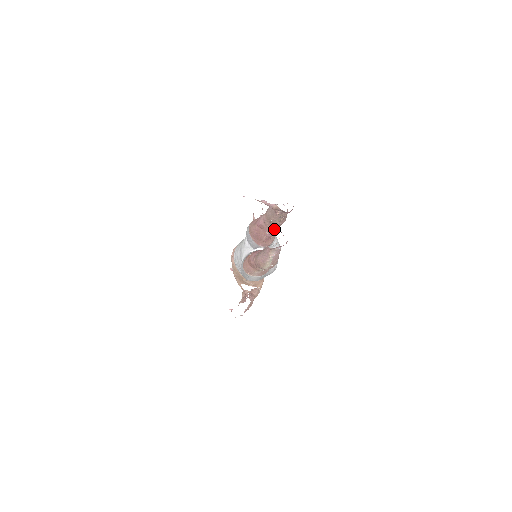
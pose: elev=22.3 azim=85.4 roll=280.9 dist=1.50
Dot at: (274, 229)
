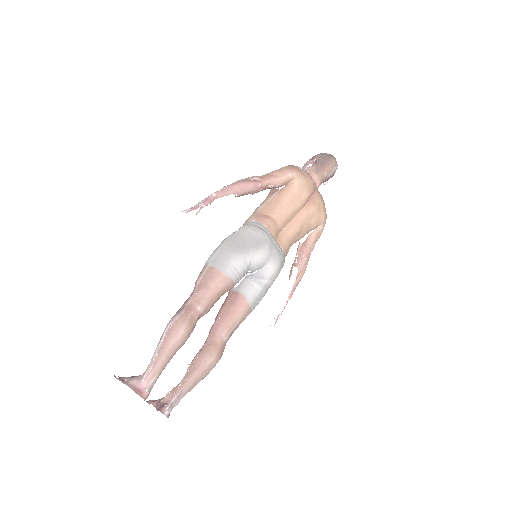
Dot at: (201, 316)
